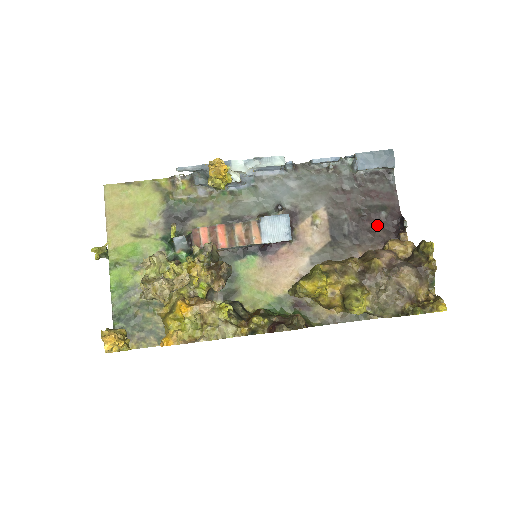
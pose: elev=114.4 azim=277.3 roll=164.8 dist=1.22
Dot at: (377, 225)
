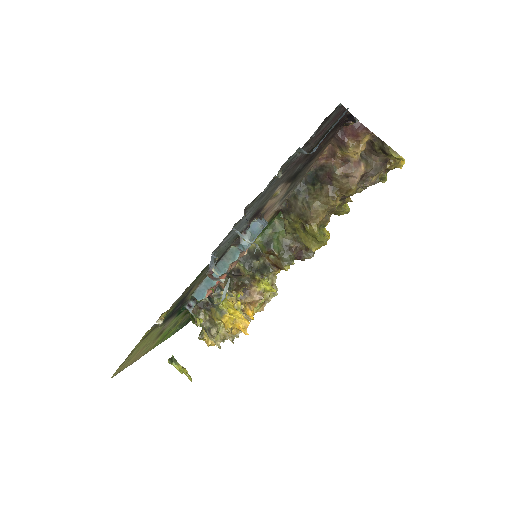
Dot at: (327, 138)
